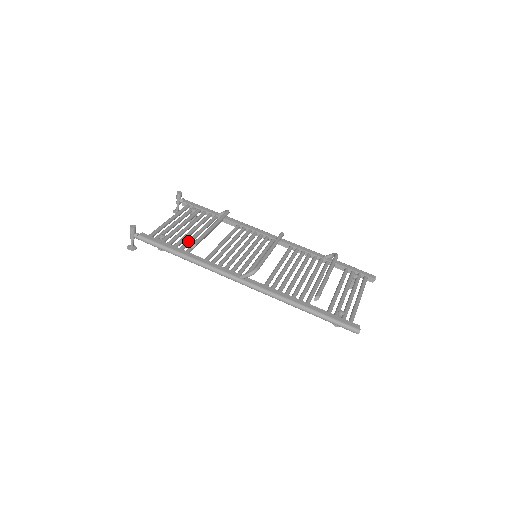
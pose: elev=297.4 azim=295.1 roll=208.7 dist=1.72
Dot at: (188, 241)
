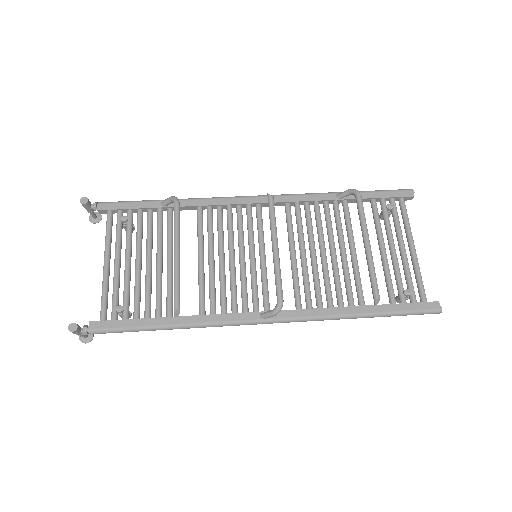
Dot at: (158, 293)
